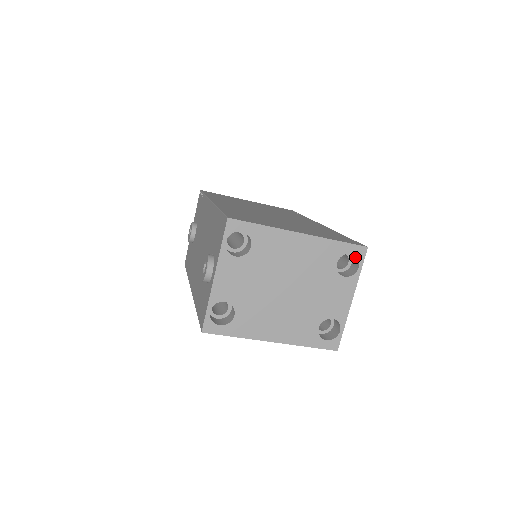
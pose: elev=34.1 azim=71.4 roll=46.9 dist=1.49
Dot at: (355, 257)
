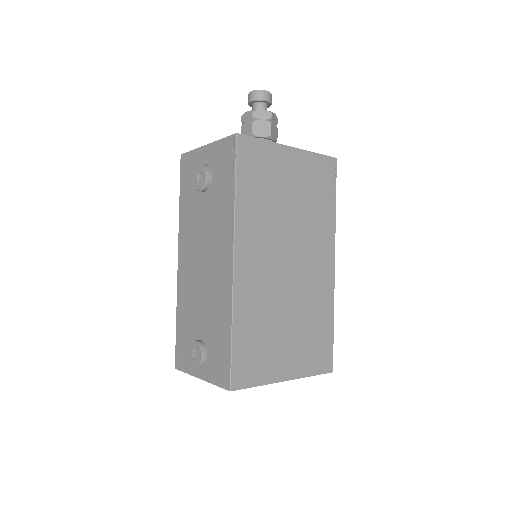
Dot at: occluded
